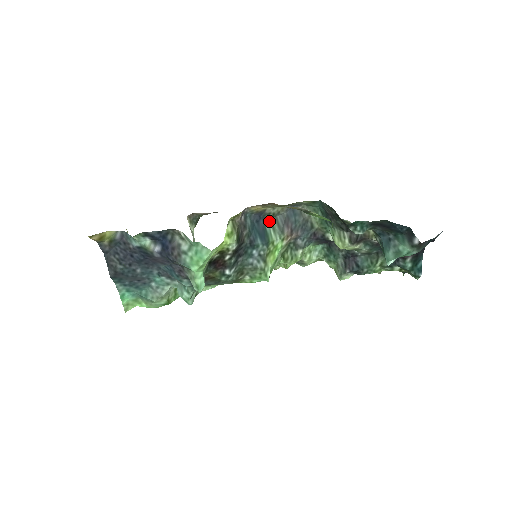
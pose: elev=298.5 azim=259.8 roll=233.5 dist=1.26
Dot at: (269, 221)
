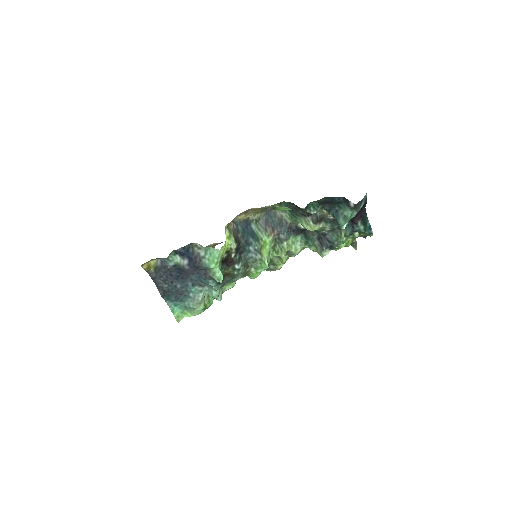
Dot at: (254, 226)
